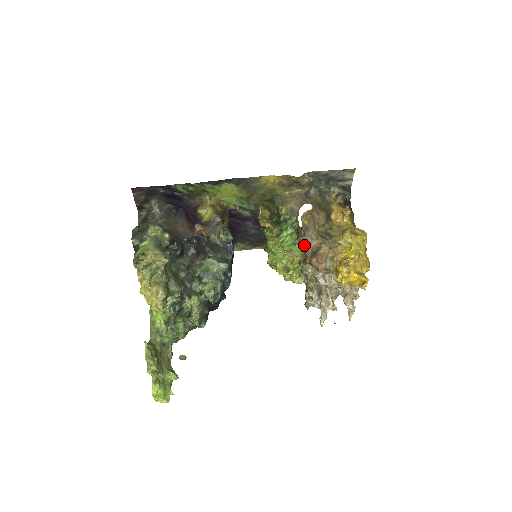
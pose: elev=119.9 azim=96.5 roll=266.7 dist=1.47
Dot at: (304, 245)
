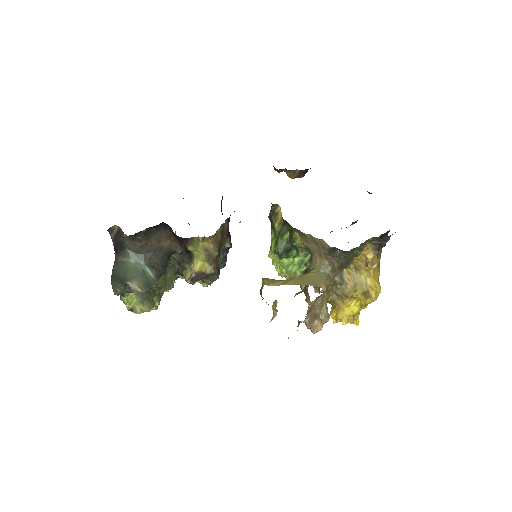
Dot at: (307, 295)
